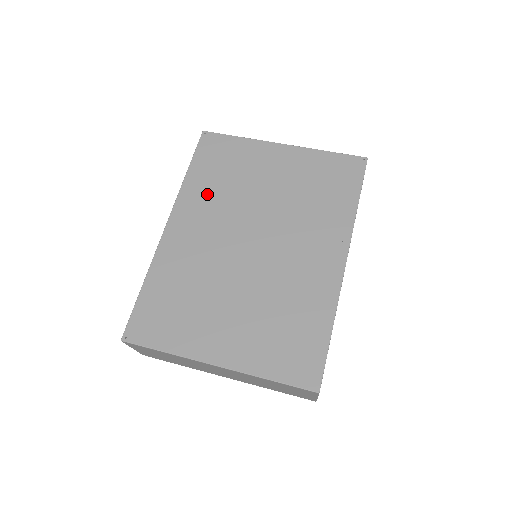
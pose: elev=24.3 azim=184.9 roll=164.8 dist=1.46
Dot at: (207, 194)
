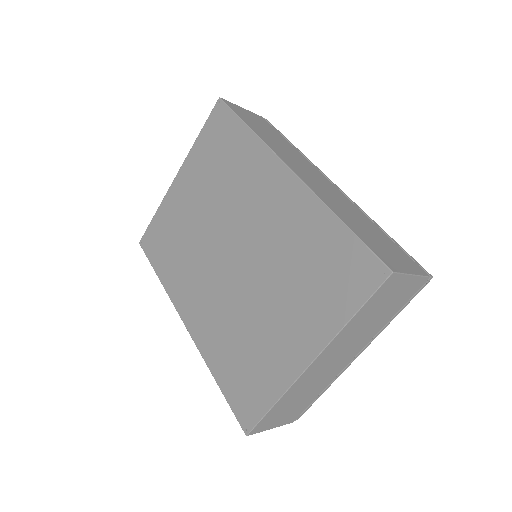
Dot at: (179, 271)
